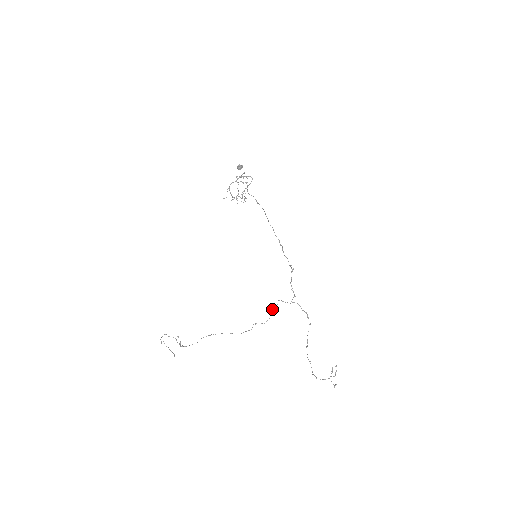
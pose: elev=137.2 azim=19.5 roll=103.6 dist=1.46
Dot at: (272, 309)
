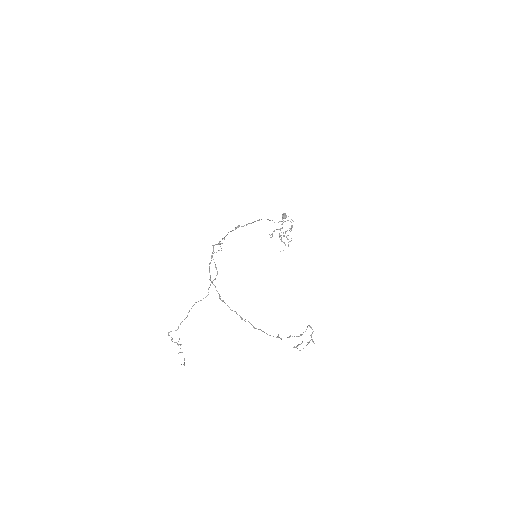
Dot at: (215, 266)
